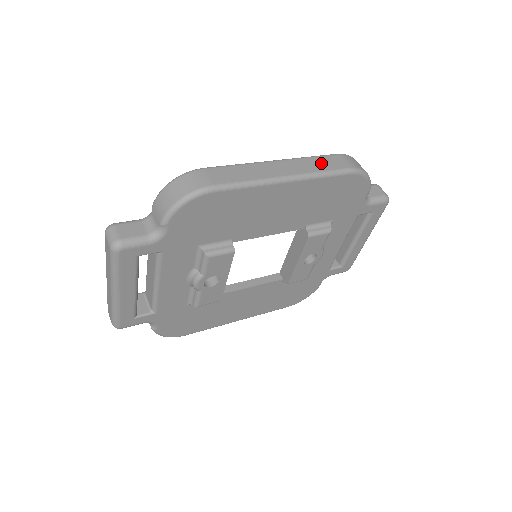
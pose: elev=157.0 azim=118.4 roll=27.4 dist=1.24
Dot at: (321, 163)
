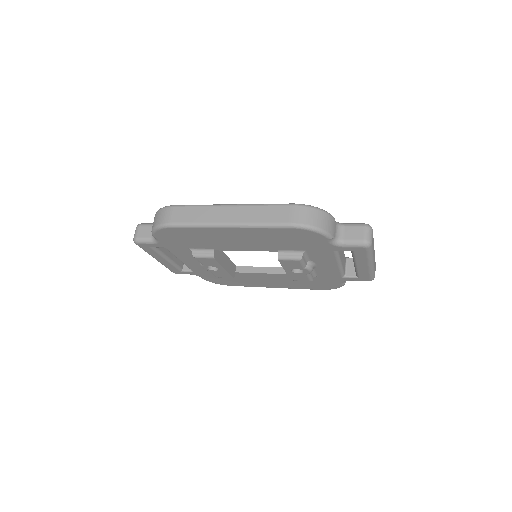
Dot at: (267, 214)
